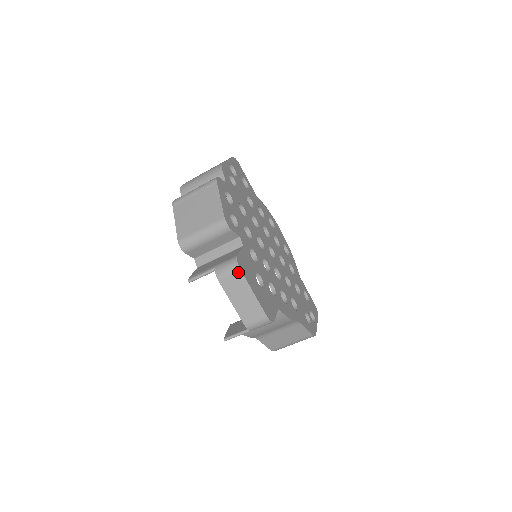
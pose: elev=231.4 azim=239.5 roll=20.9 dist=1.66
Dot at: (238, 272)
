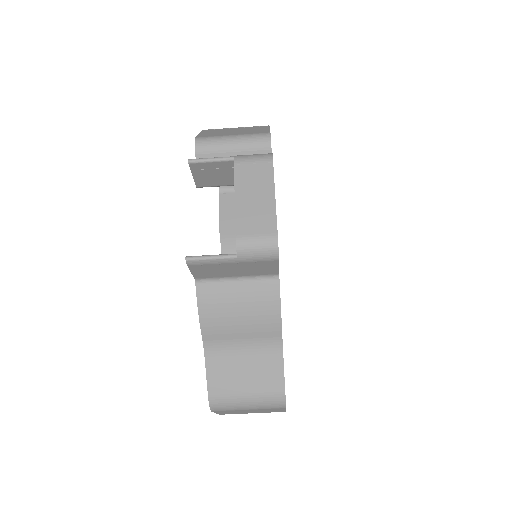
Dot at: (268, 162)
